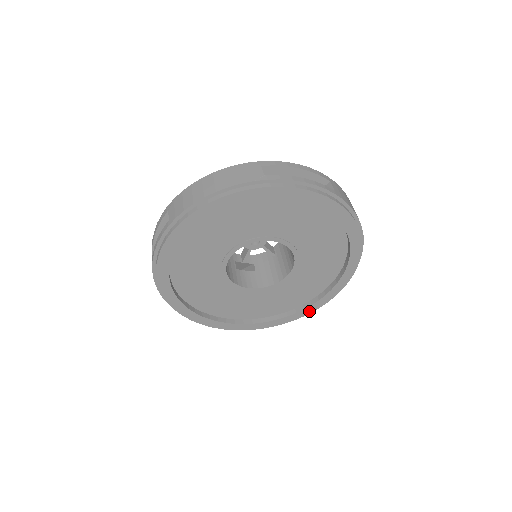
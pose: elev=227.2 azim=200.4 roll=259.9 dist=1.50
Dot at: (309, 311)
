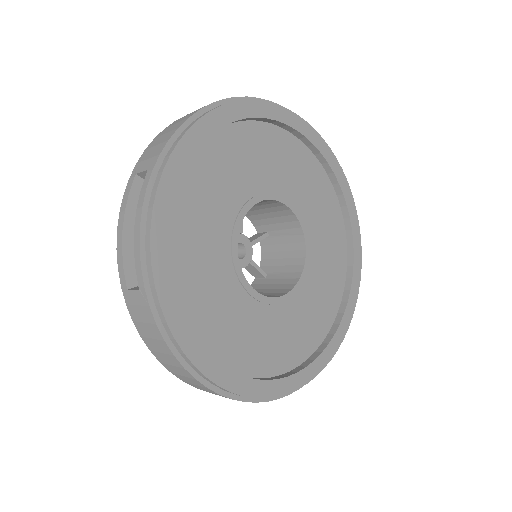
Dot at: (345, 327)
